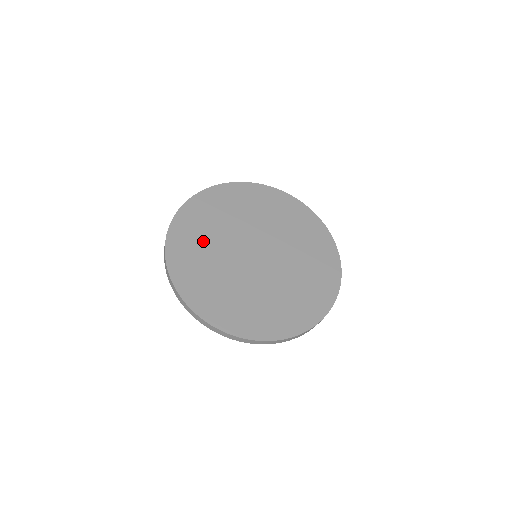
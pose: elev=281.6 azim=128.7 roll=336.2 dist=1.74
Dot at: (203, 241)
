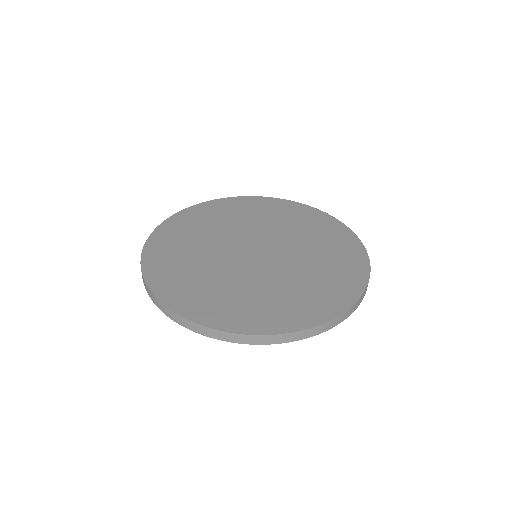
Dot at: (190, 267)
